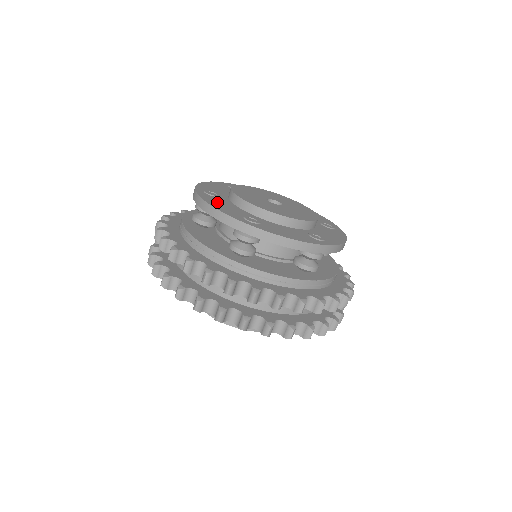
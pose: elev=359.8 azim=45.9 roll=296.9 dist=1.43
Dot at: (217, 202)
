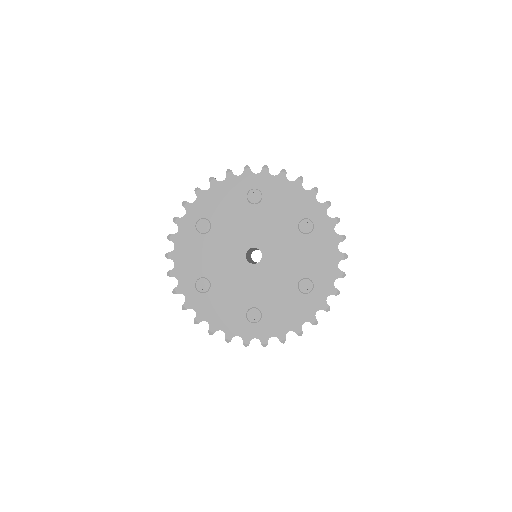
Dot at: (193, 248)
